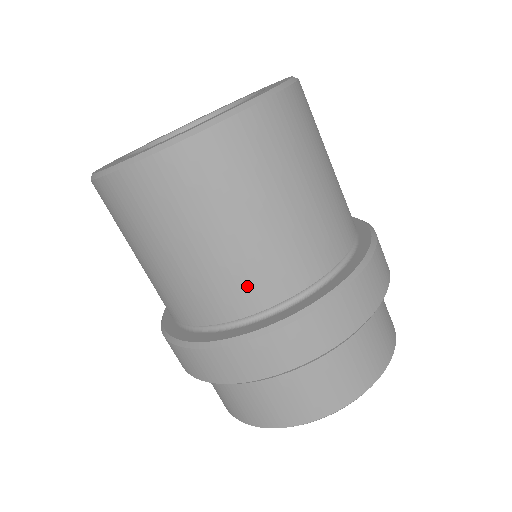
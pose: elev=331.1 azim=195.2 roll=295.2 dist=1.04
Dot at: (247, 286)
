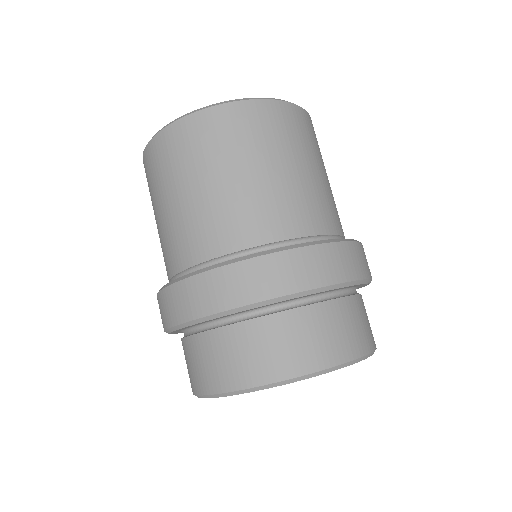
Dot at: (166, 255)
